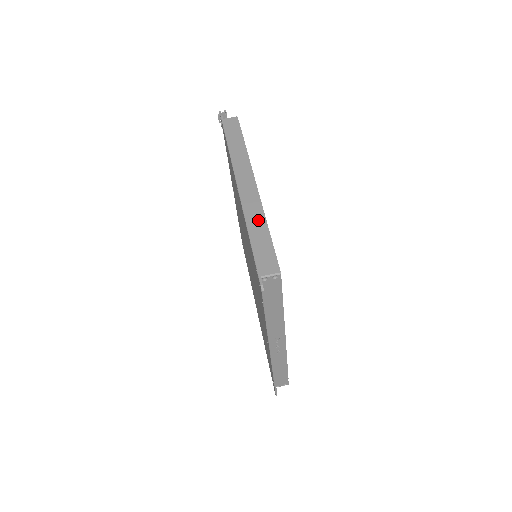
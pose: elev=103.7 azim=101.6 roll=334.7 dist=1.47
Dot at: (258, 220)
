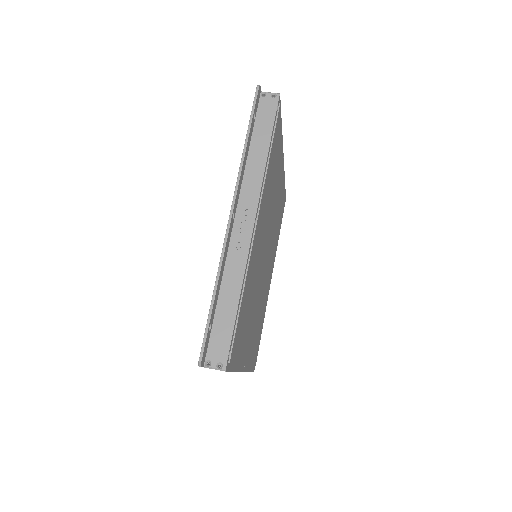
Dot at: occluded
